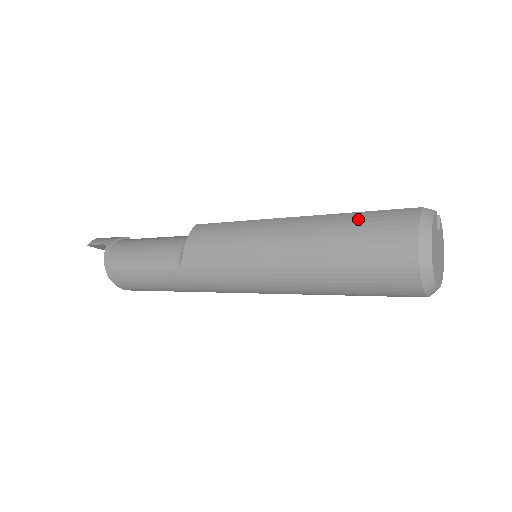
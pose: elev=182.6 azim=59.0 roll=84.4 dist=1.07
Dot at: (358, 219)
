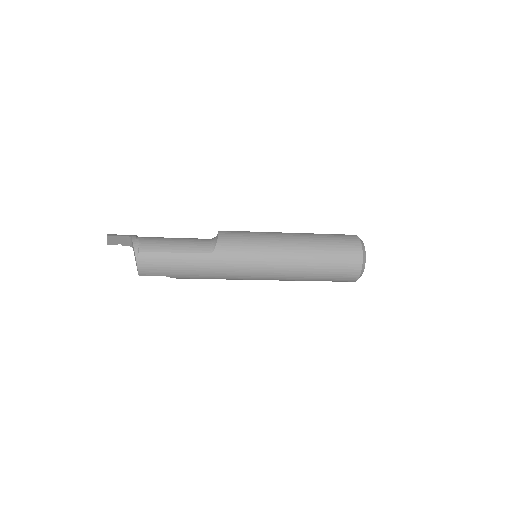
Dot at: (329, 235)
